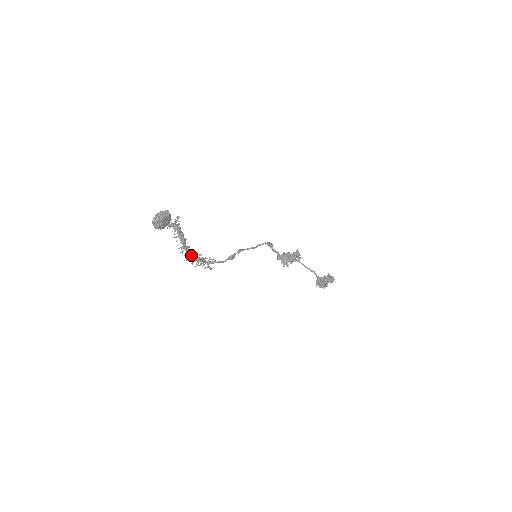
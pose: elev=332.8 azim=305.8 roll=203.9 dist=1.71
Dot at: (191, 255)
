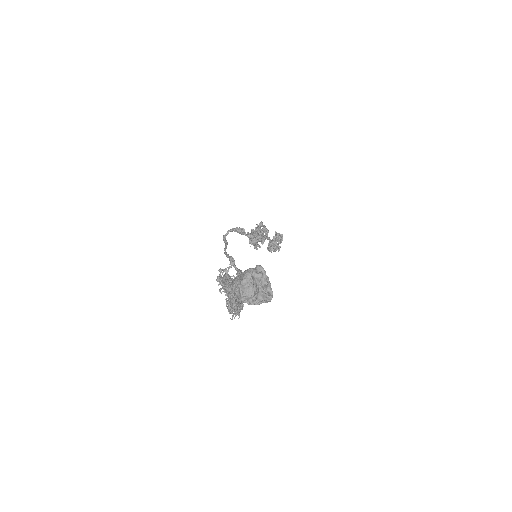
Dot at: (241, 306)
